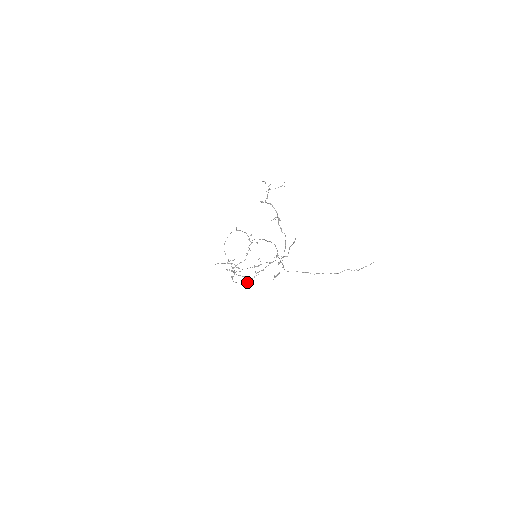
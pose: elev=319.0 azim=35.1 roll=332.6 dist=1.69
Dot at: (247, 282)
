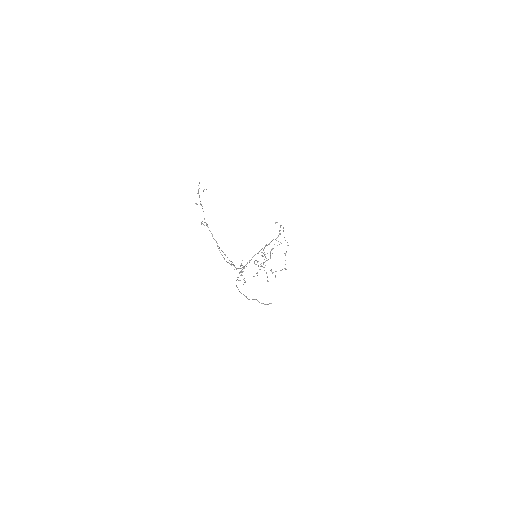
Dot at: occluded
